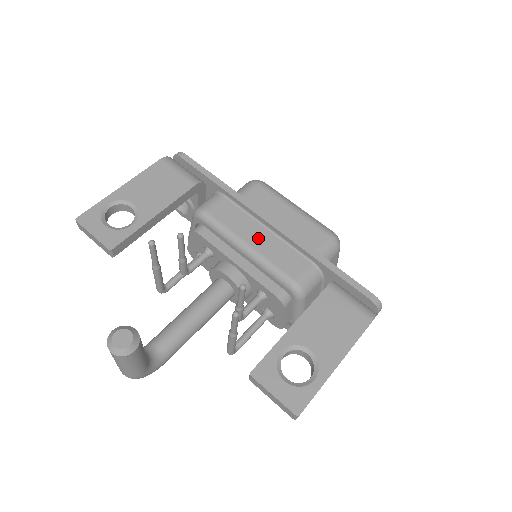
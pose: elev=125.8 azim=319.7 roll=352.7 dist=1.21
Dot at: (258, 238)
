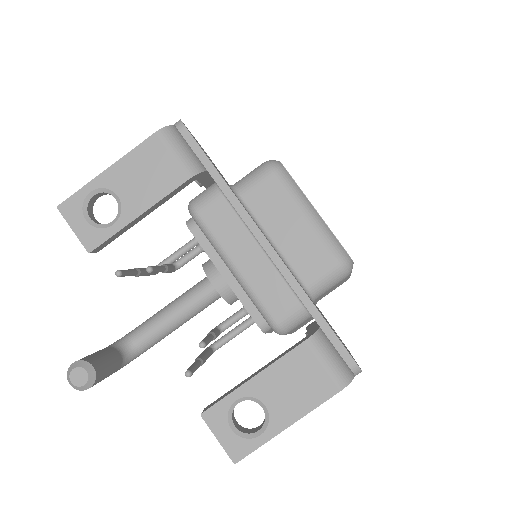
Dot at: (249, 260)
